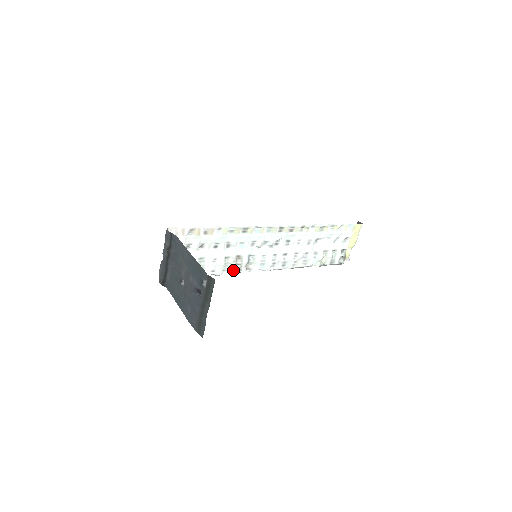
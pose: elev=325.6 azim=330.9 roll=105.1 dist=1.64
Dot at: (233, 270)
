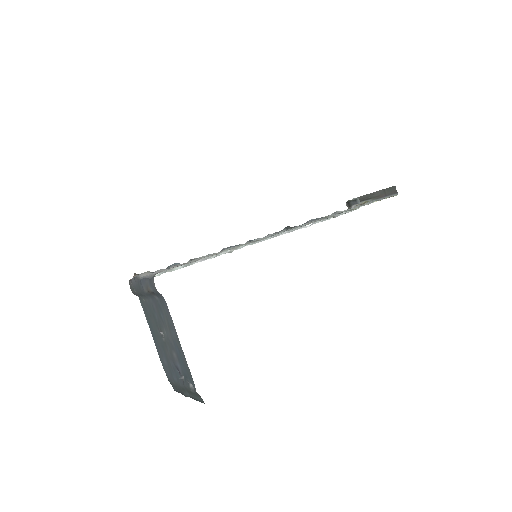
Dot at: occluded
